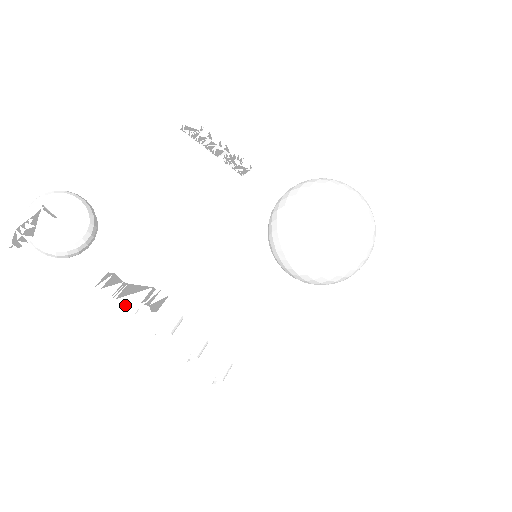
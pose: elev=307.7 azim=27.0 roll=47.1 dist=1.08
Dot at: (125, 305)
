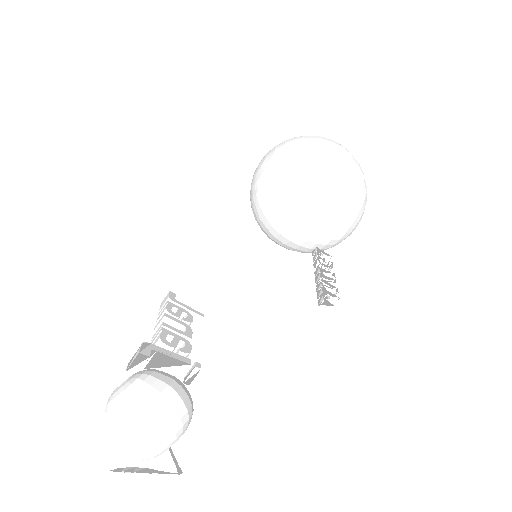
Dot at: (151, 367)
